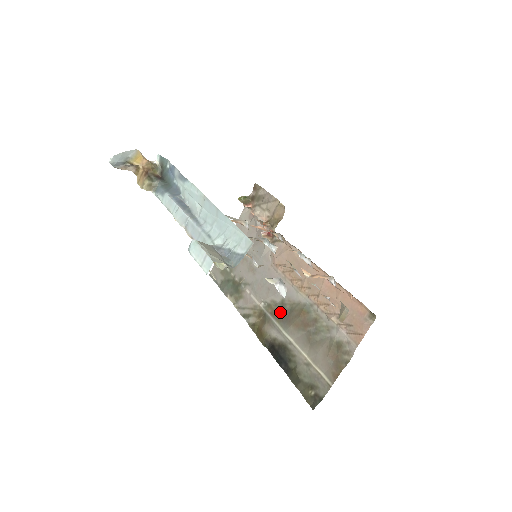
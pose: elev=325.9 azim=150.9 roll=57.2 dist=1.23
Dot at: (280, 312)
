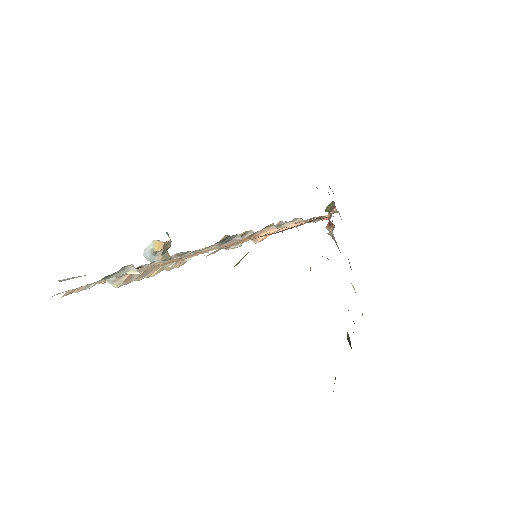
Dot at: occluded
